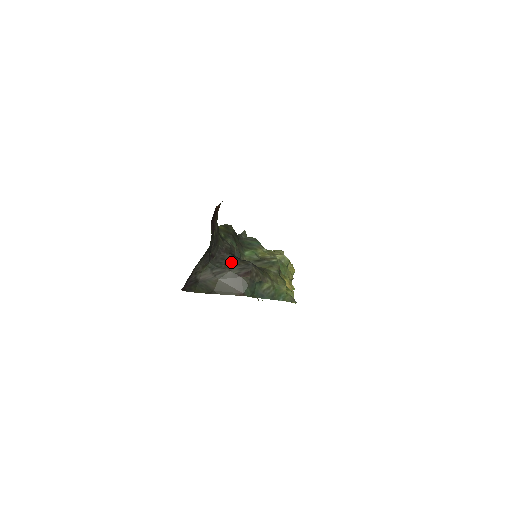
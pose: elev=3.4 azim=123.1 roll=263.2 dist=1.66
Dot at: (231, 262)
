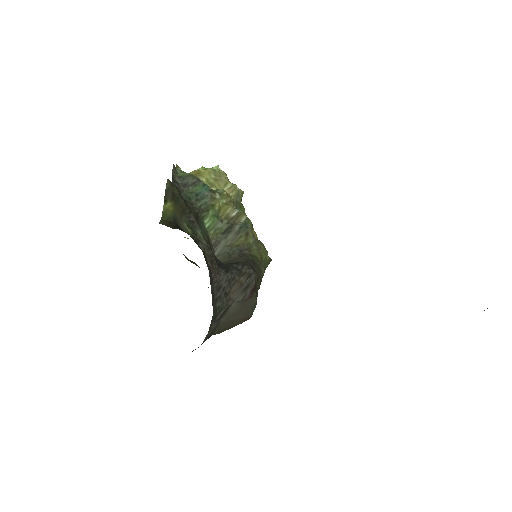
Dot at: (229, 285)
